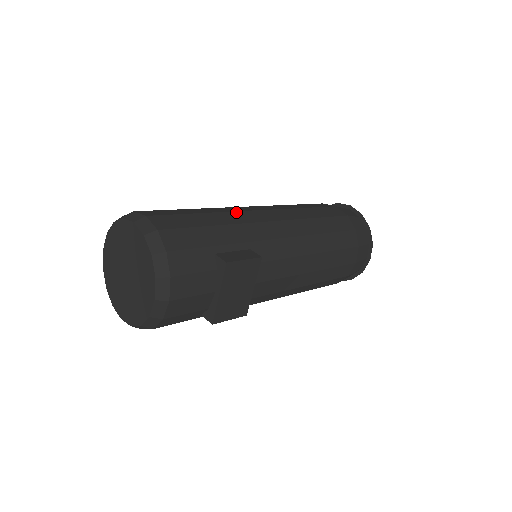
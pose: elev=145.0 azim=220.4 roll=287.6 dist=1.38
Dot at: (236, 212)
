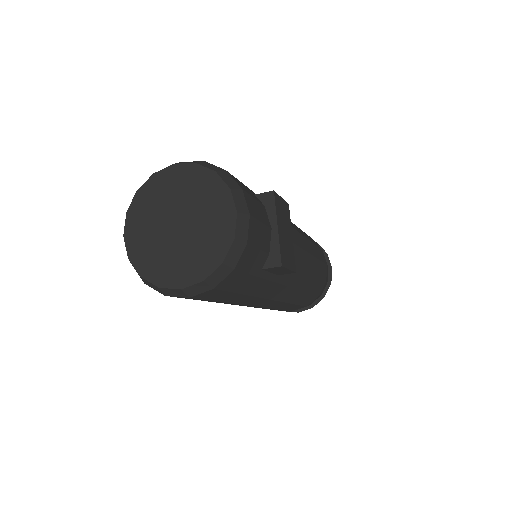
Dot at: occluded
